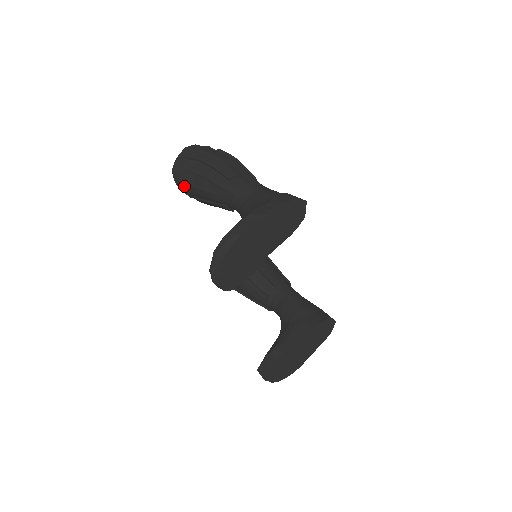
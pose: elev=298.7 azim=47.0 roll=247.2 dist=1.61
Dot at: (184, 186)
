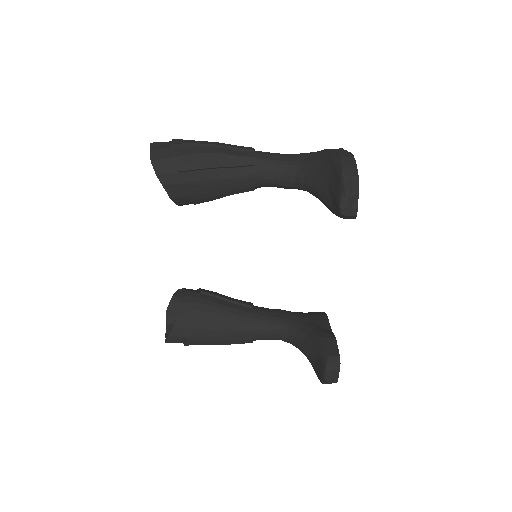
Dot at: (176, 175)
